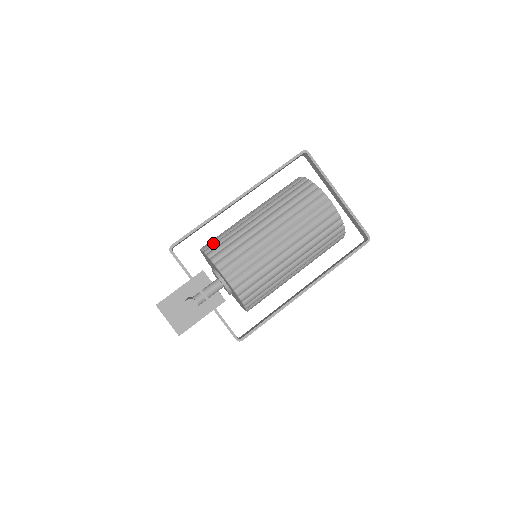
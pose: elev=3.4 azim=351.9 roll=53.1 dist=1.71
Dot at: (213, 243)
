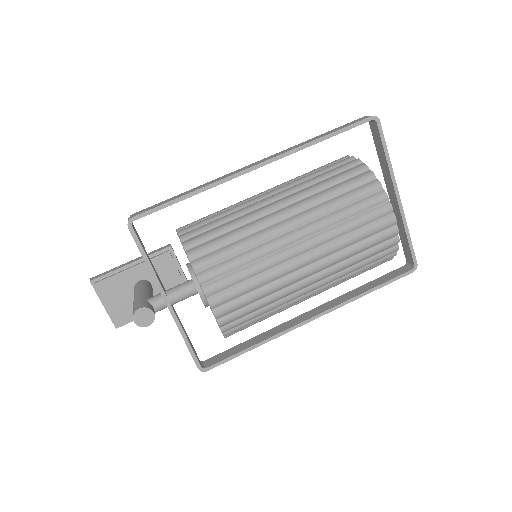
Dot at: (200, 232)
